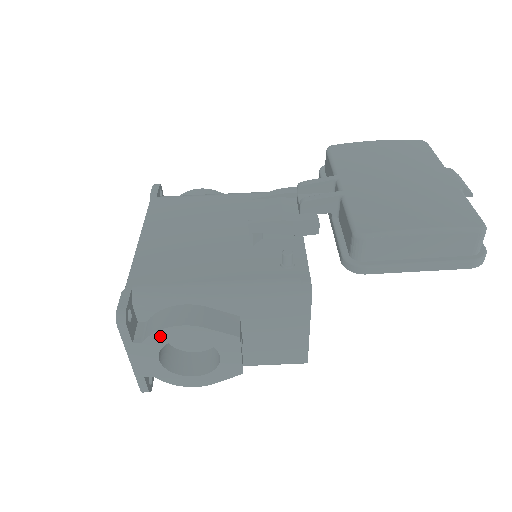
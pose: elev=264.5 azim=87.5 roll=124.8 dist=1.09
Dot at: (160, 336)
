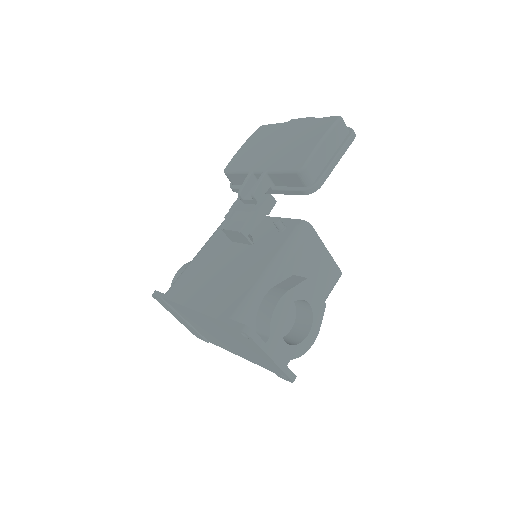
Dot at: (274, 321)
